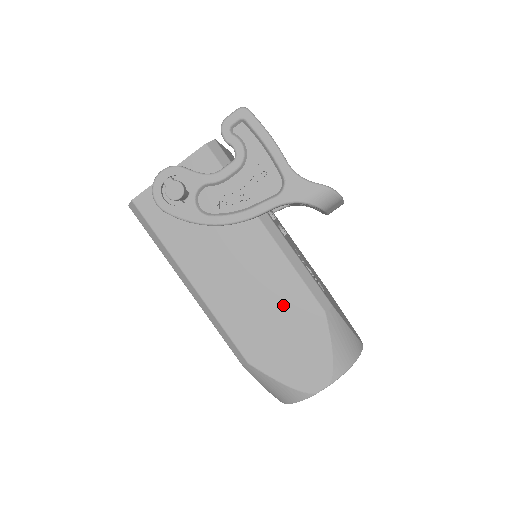
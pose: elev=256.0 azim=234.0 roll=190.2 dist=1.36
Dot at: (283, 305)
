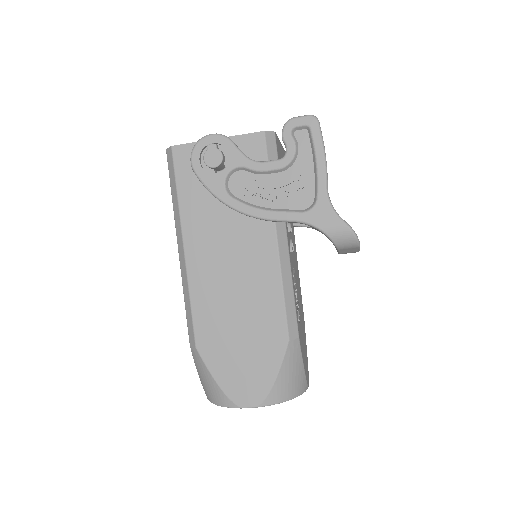
Dot at: (255, 313)
